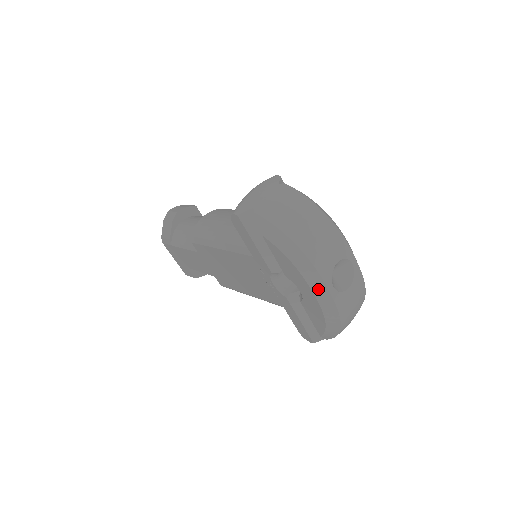
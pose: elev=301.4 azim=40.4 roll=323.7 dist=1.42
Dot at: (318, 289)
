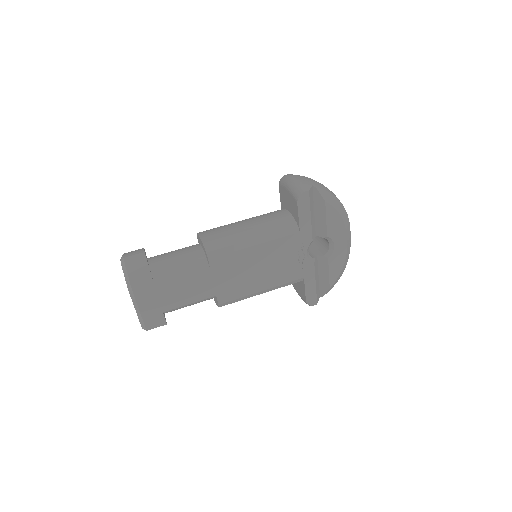
Dot at: (348, 236)
